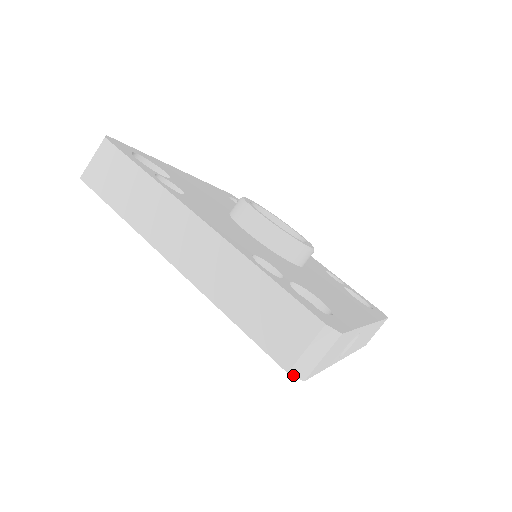
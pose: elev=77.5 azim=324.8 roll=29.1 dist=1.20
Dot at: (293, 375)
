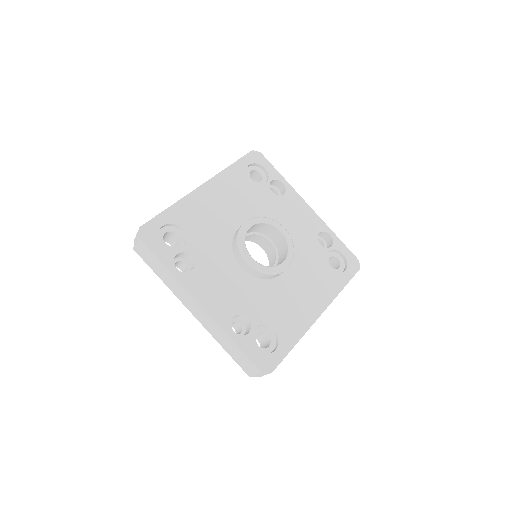
Dot at: occluded
